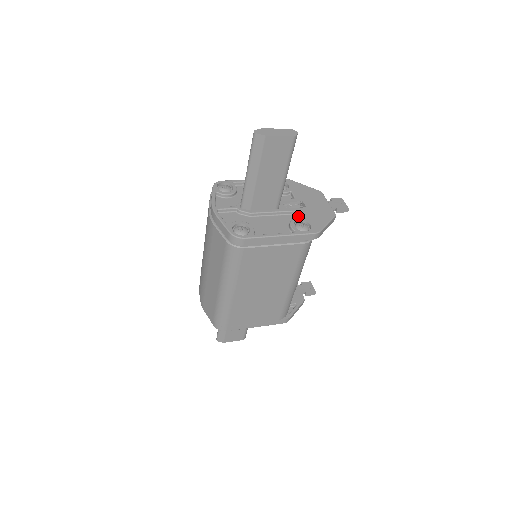
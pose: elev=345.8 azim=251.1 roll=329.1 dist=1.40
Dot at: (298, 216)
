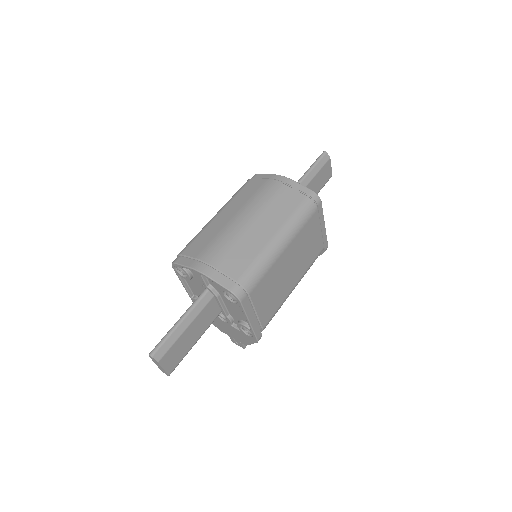
Dot at: occluded
